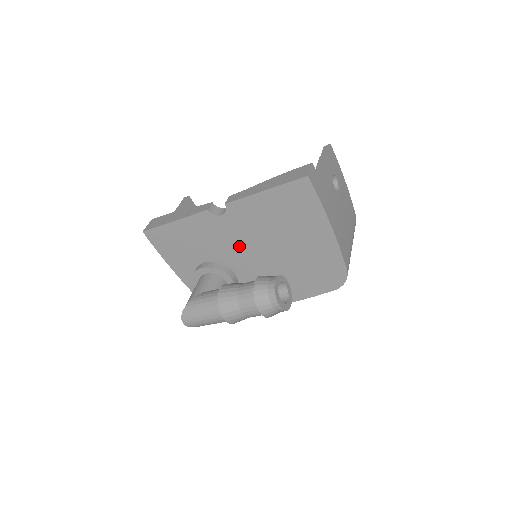
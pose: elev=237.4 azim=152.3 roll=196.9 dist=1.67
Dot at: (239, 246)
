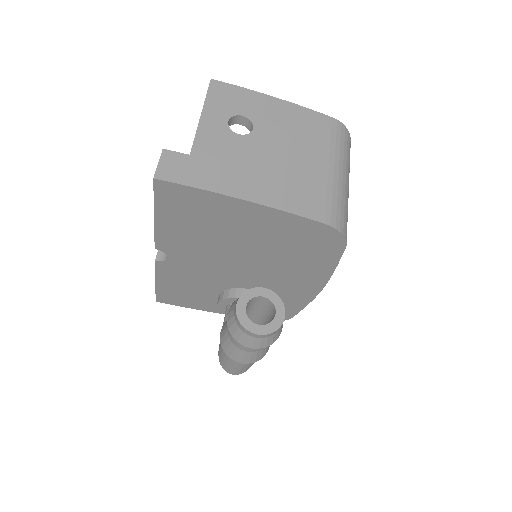
Dot at: (216, 269)
